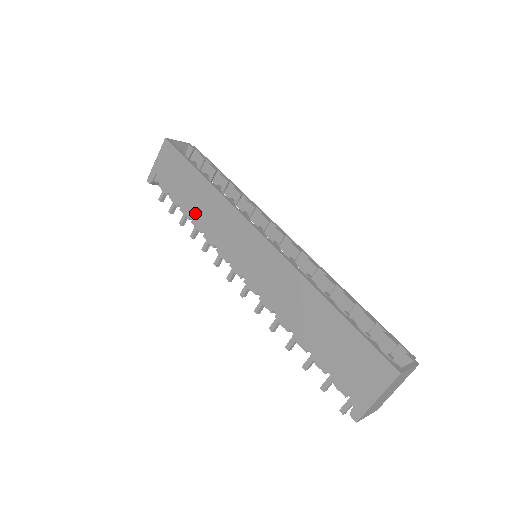
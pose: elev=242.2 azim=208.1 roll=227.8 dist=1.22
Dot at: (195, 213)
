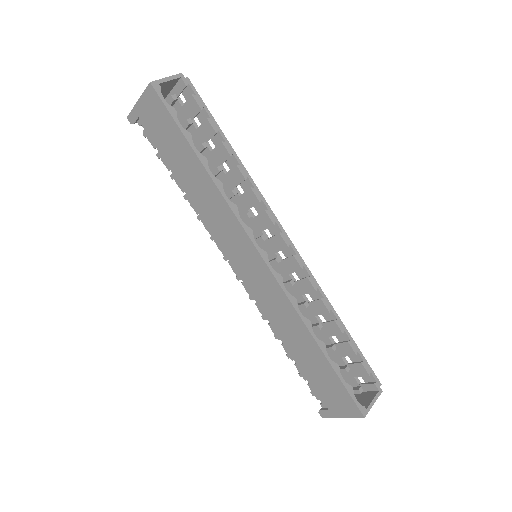
Dot at: (191, 195)
